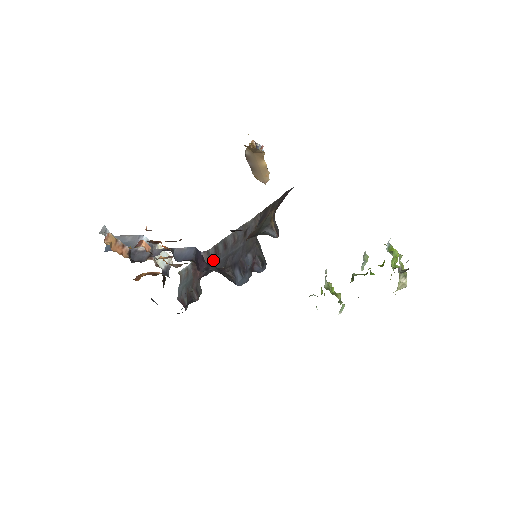
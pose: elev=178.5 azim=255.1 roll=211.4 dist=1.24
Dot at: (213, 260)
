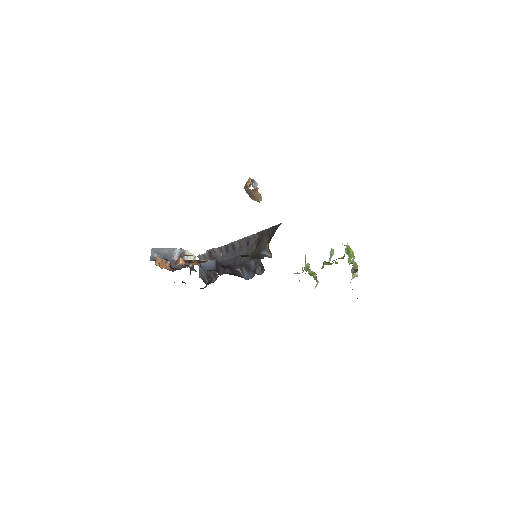
Dot at: (225, 256)
